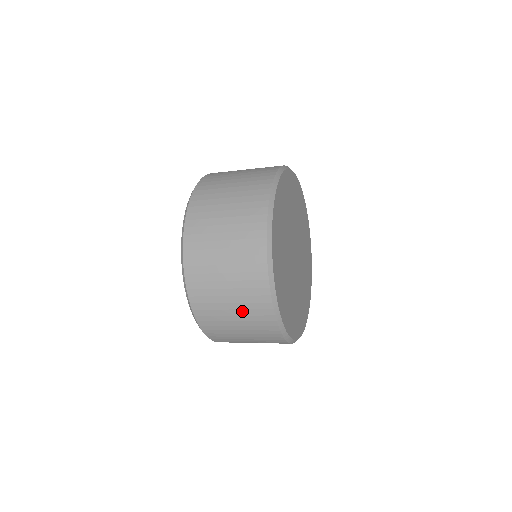
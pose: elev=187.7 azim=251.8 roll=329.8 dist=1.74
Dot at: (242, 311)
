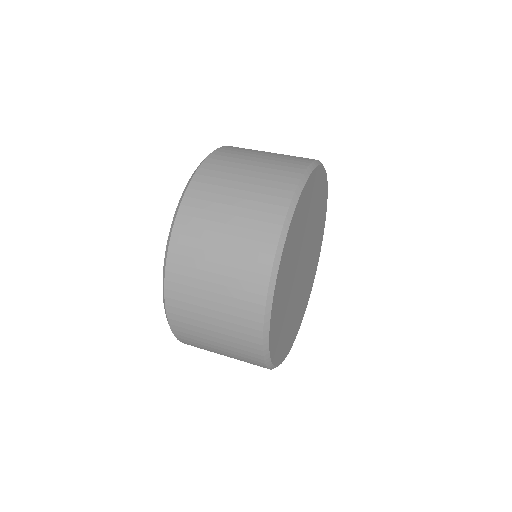
Dot at: occluded
